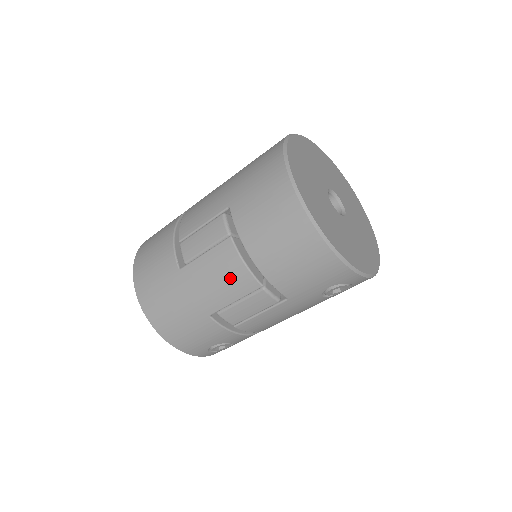
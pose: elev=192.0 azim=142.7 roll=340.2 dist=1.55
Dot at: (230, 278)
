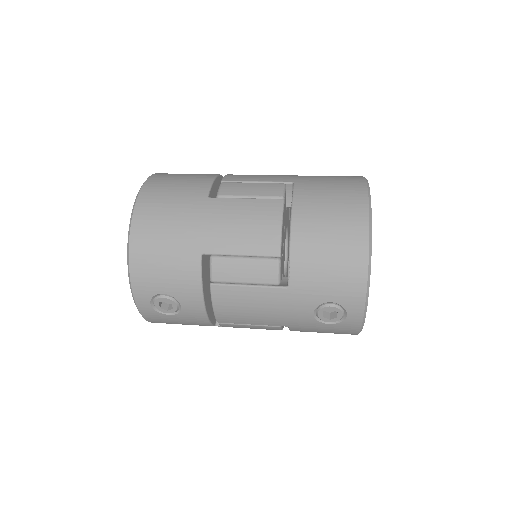
Dot at: (256, 230)
